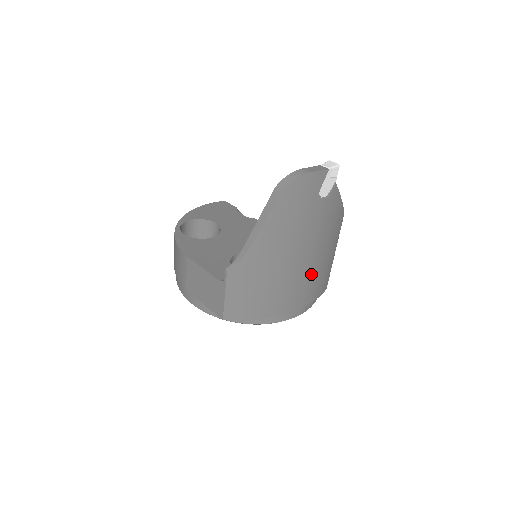
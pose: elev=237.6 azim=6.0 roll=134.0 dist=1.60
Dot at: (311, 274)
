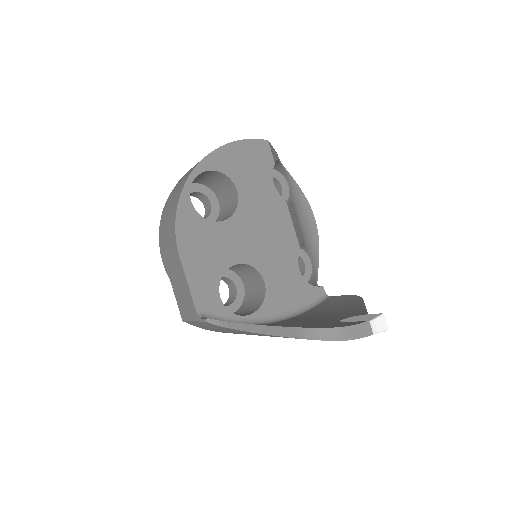
Dot at: occluded
